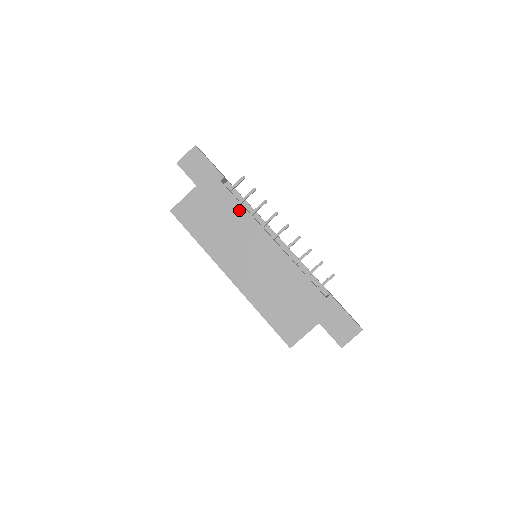
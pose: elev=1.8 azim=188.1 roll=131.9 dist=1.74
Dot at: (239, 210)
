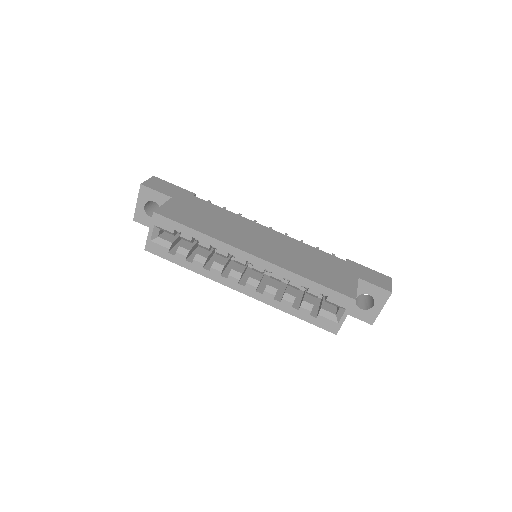
Dot at: (225, 212)
